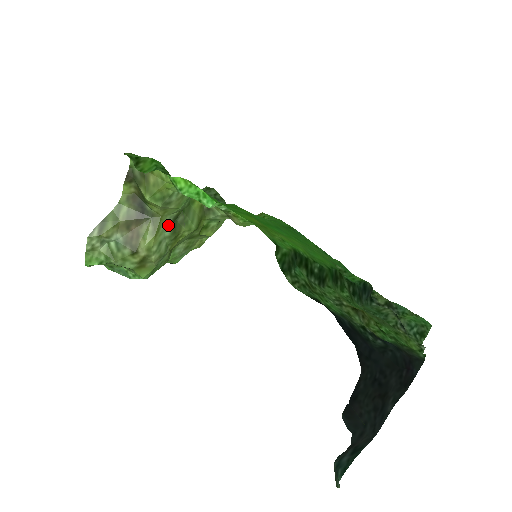
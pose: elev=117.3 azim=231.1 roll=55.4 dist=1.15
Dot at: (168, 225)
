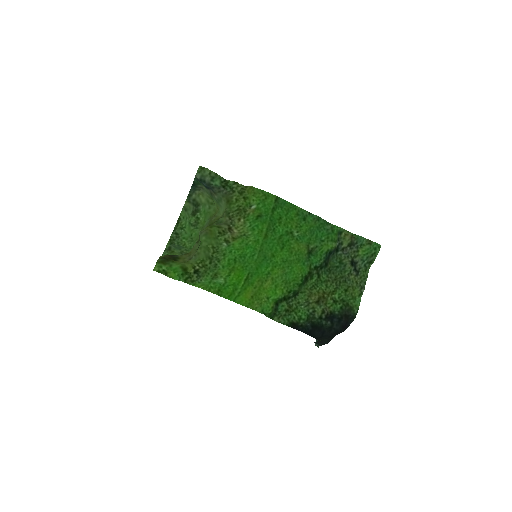
Dot at: occluded
